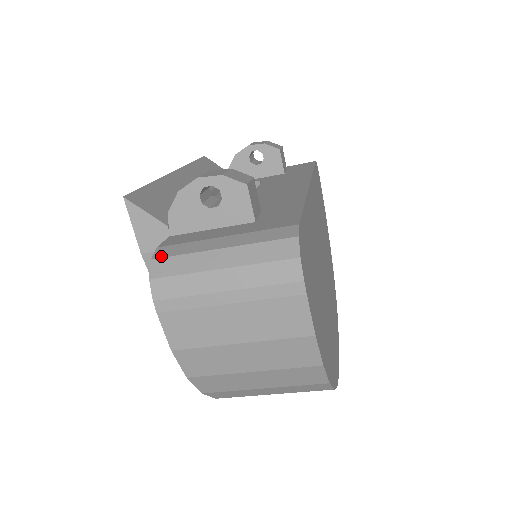
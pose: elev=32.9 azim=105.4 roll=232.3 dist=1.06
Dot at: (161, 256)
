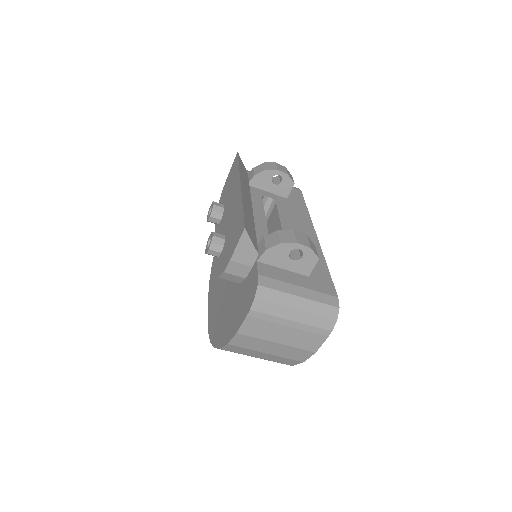
Dot at: (264, 285)
